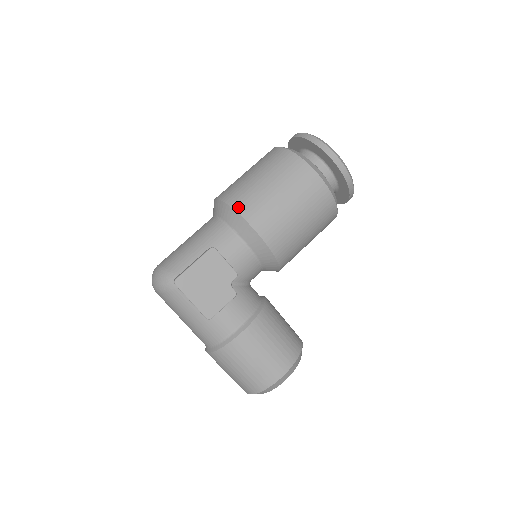
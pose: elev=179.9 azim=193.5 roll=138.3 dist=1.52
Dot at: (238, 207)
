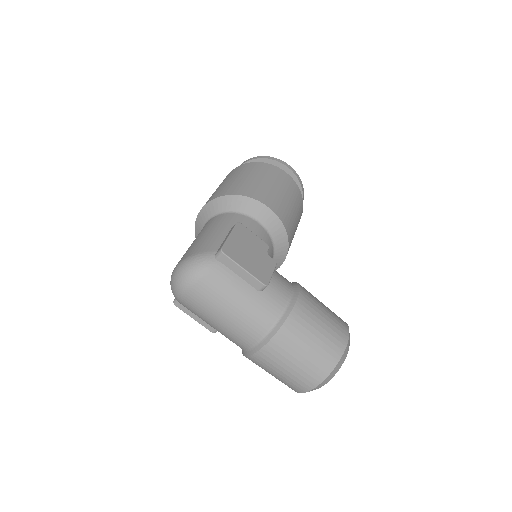
Dot at: (241, 193)
